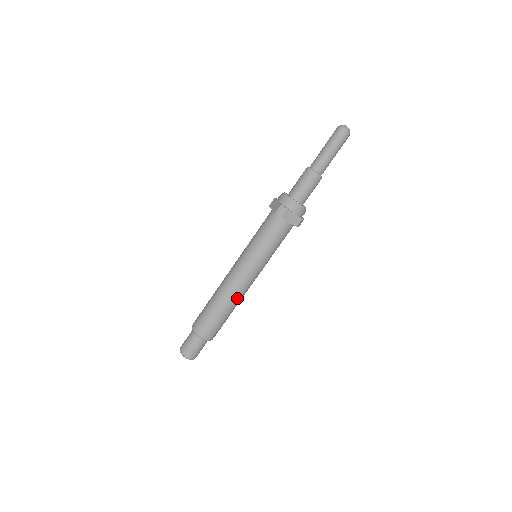
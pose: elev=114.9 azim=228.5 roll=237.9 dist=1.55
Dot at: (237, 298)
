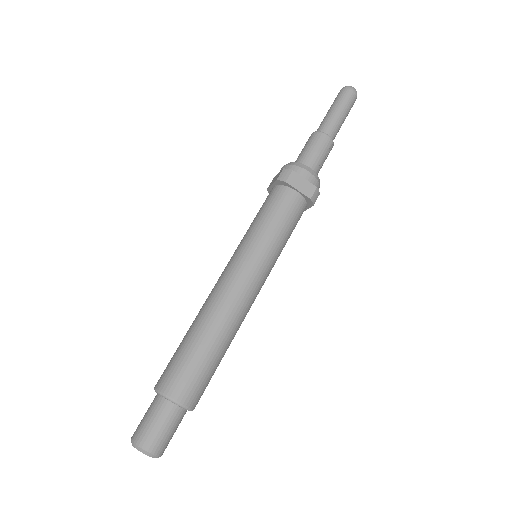
Dot at: (231, 318)
